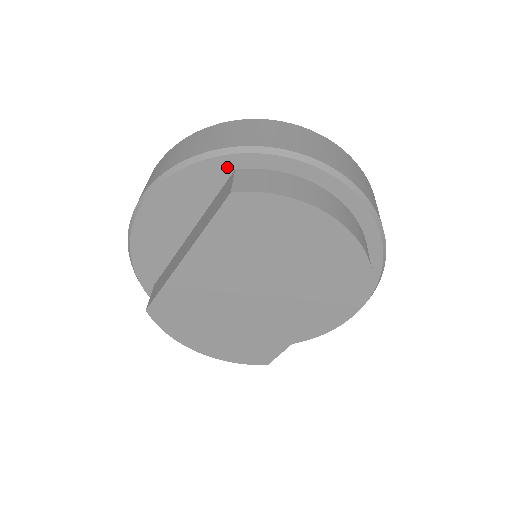
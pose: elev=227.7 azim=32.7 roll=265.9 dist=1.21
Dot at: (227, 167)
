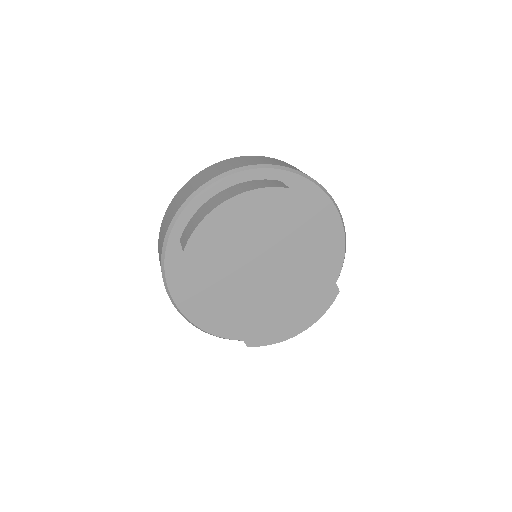
Dot at: (176, 245)
